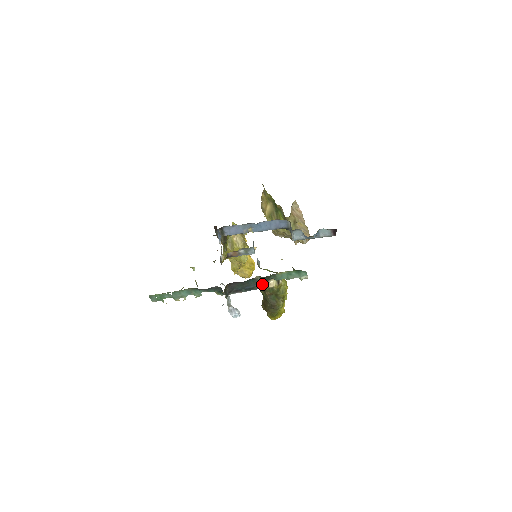
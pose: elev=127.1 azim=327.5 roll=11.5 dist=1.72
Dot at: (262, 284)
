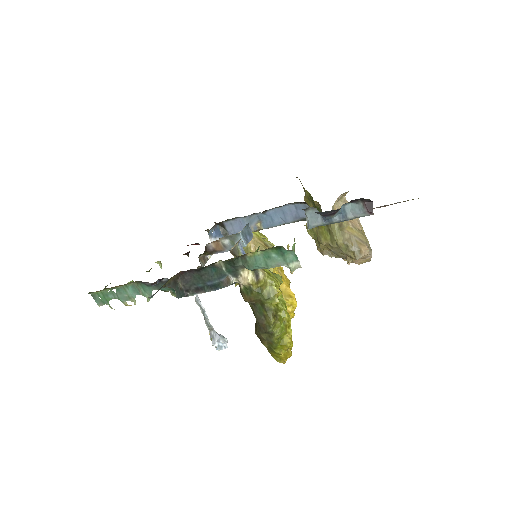
Dot at: (232, 278)
